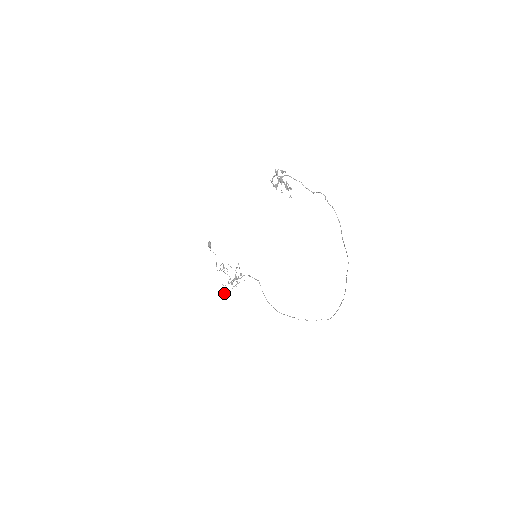
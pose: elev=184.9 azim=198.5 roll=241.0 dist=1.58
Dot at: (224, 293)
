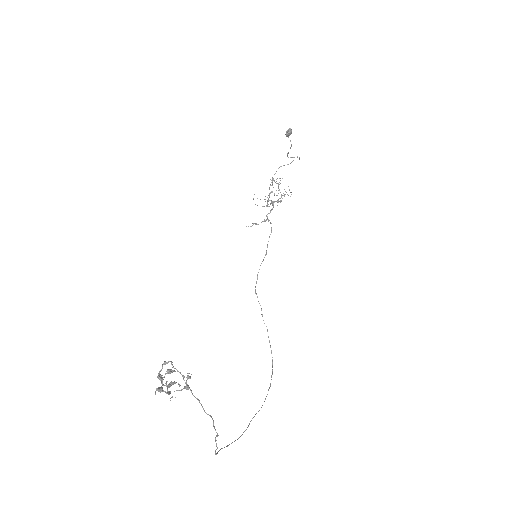
Dot at: occluded
